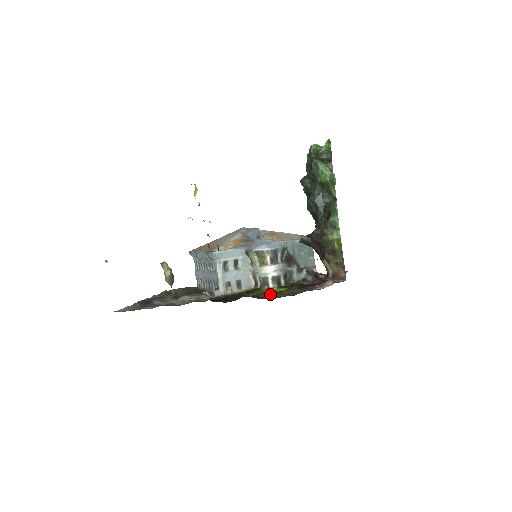
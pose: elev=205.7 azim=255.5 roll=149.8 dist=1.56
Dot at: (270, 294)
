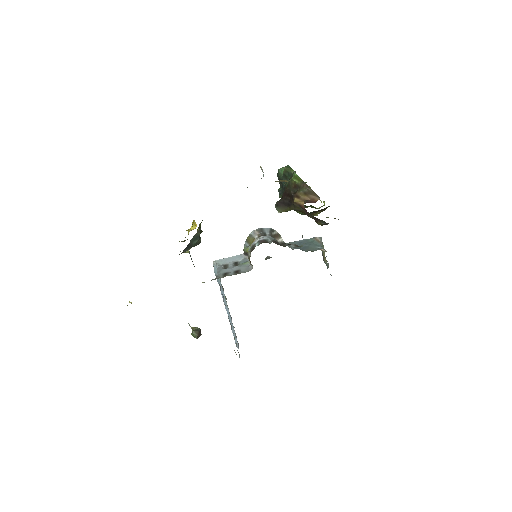
Dot at: occluded
